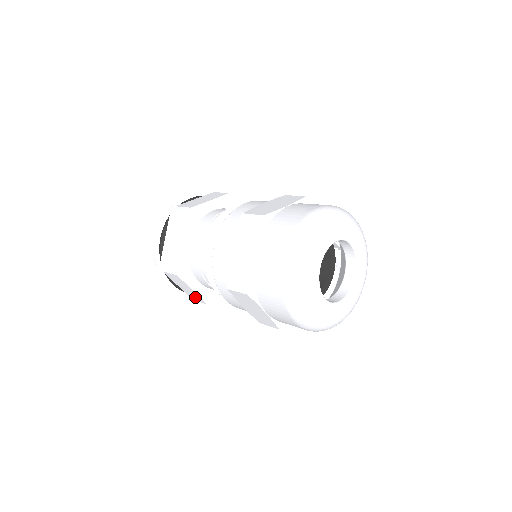
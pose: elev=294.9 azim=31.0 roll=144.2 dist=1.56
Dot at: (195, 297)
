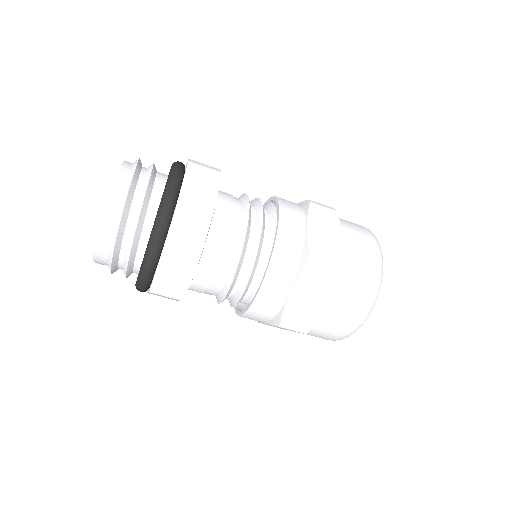
Dot at: occluded
